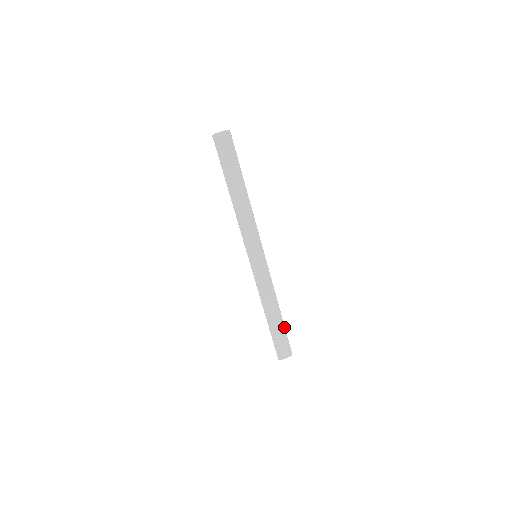
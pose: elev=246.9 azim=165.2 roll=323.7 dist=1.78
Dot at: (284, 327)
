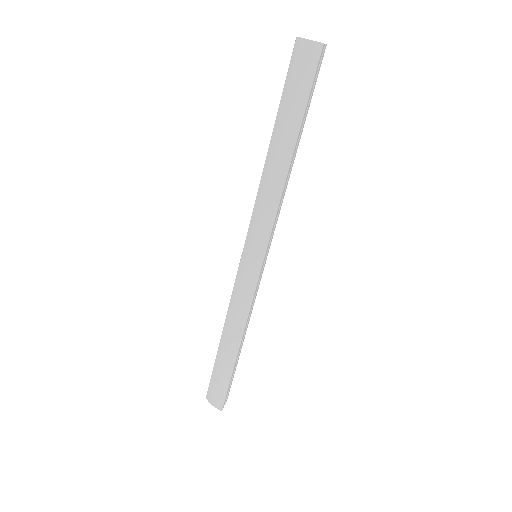
Dot at: (232, 371)
